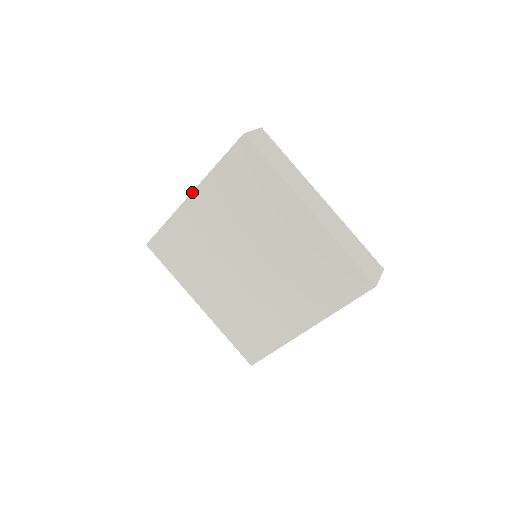
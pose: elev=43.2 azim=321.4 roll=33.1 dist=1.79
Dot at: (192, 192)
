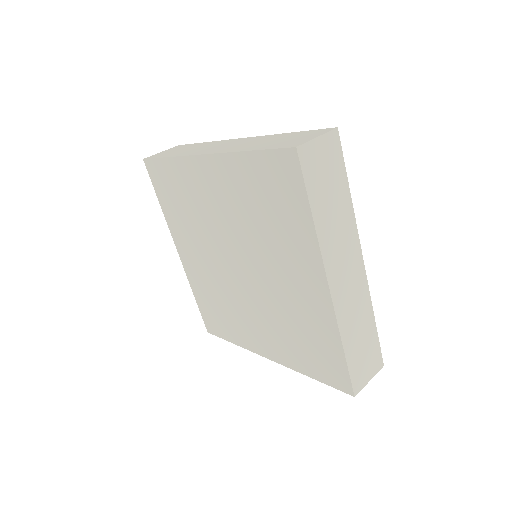
Dot at: (207, 154)
